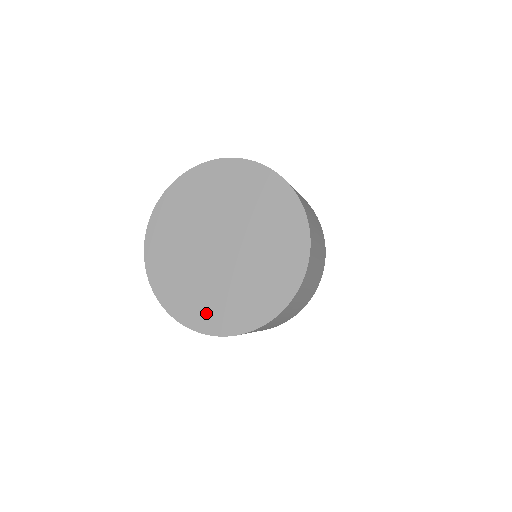
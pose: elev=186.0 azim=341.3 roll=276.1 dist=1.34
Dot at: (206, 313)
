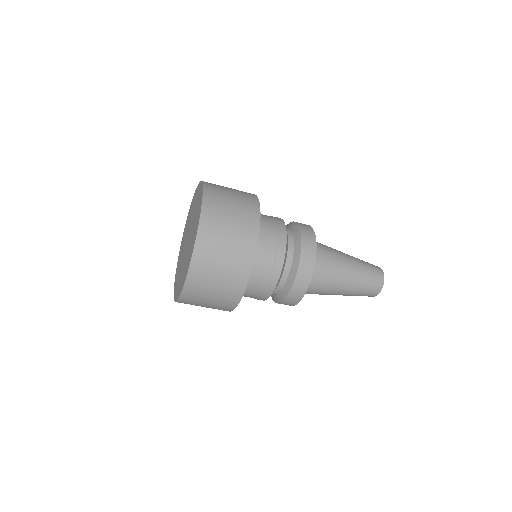
Dot at: occluded
